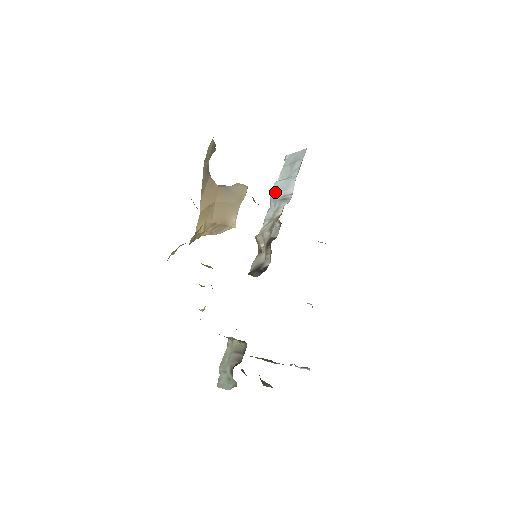
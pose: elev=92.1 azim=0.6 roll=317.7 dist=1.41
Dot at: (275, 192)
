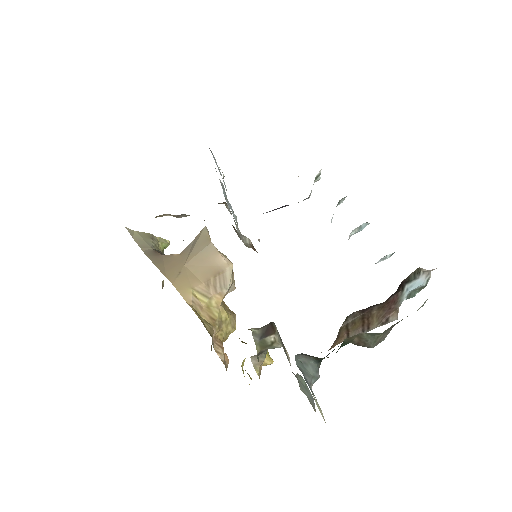
Dot at: occluded
